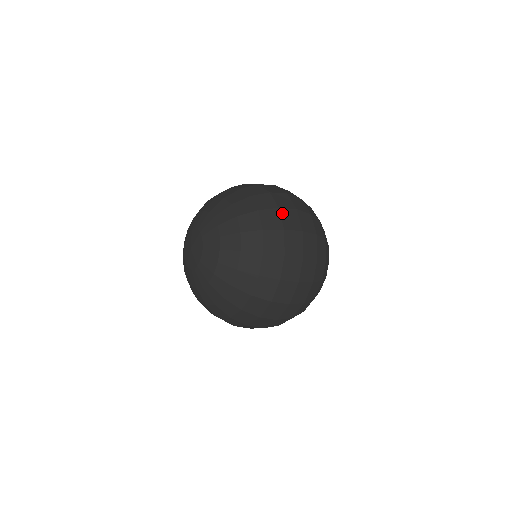
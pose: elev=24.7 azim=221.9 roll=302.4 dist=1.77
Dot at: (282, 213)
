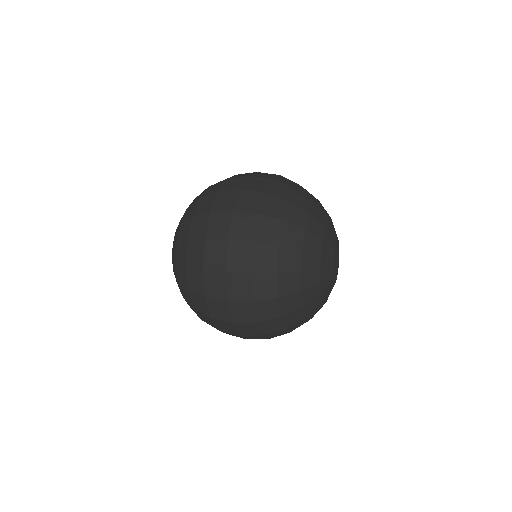
Dot at: (209, 302)
